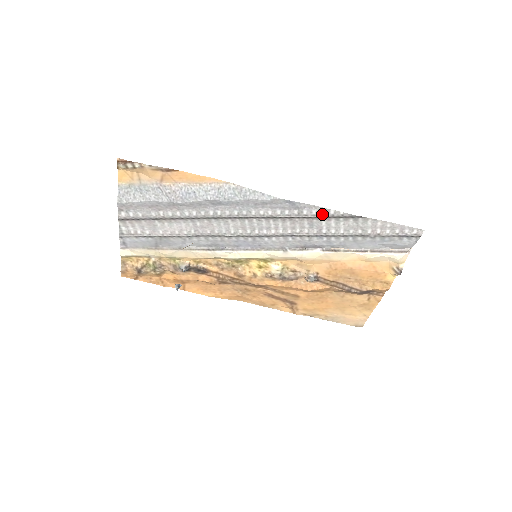
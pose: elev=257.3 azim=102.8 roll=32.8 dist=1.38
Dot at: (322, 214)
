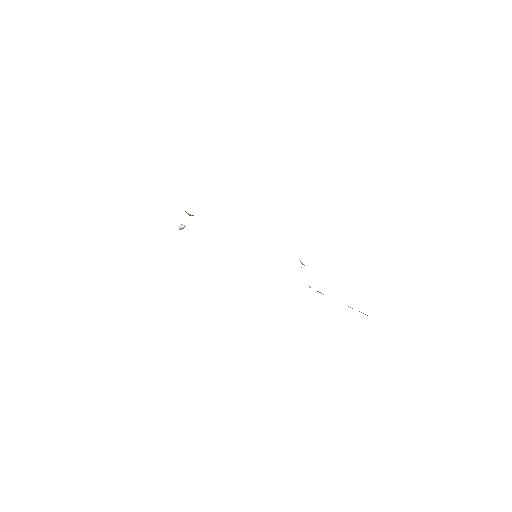
Dot at: occluded
